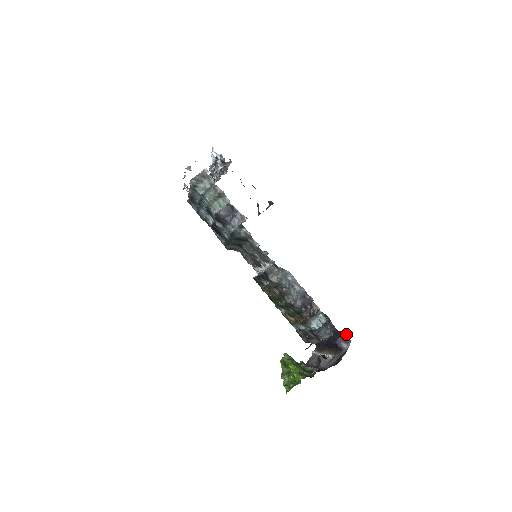
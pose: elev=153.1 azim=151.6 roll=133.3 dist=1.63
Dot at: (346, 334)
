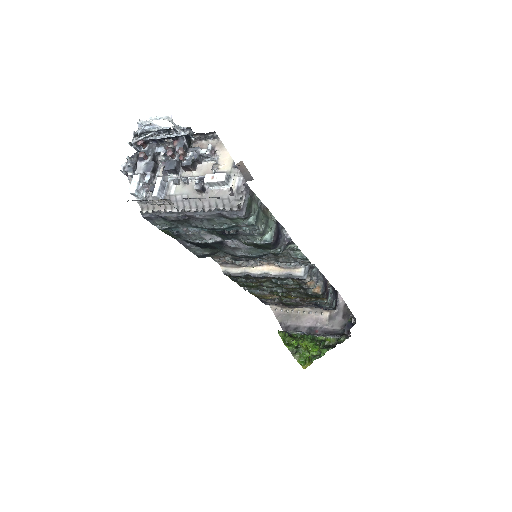
Dot at: occluded
